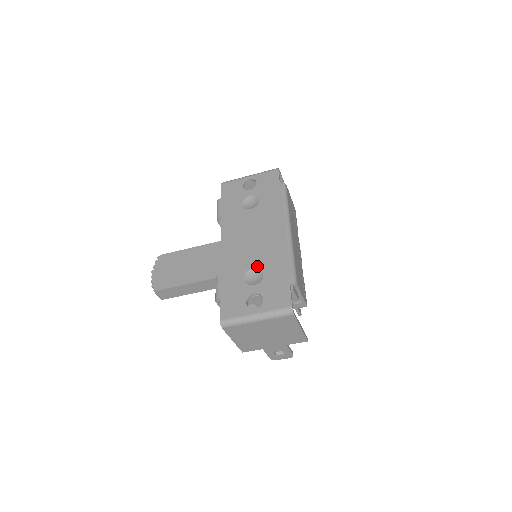
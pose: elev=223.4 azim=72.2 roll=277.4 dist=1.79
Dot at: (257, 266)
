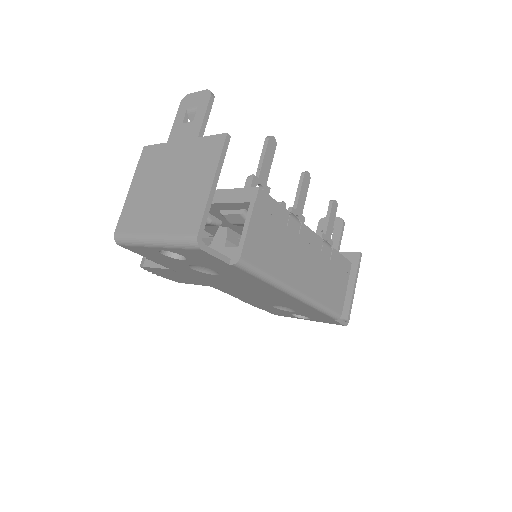
Dot at: occluded
